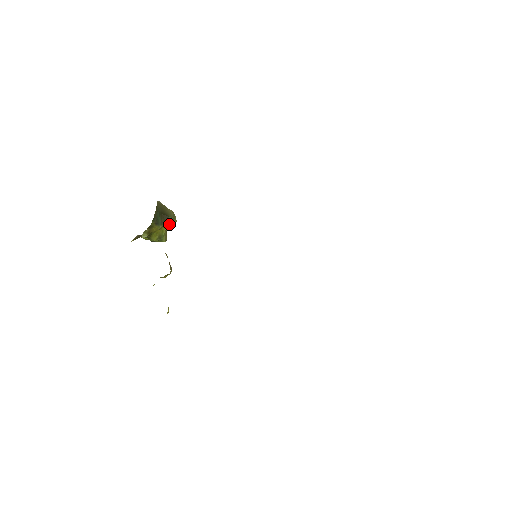
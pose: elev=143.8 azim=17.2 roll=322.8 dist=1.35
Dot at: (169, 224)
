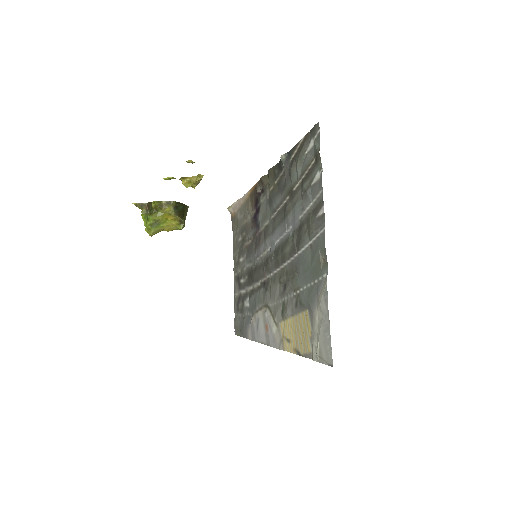
Dot at: (172, 227)
